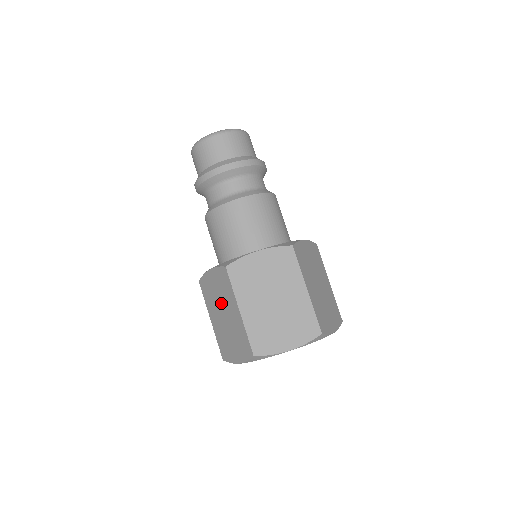
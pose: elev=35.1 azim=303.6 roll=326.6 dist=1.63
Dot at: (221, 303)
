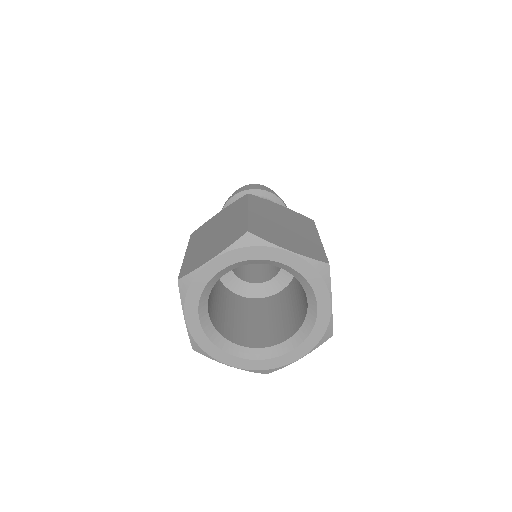
Dot at: (219, 225)
